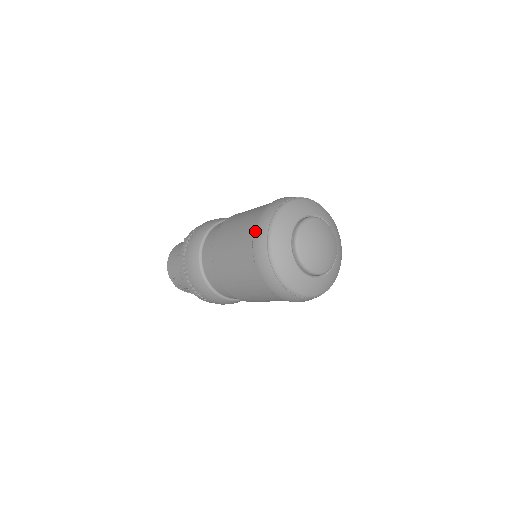
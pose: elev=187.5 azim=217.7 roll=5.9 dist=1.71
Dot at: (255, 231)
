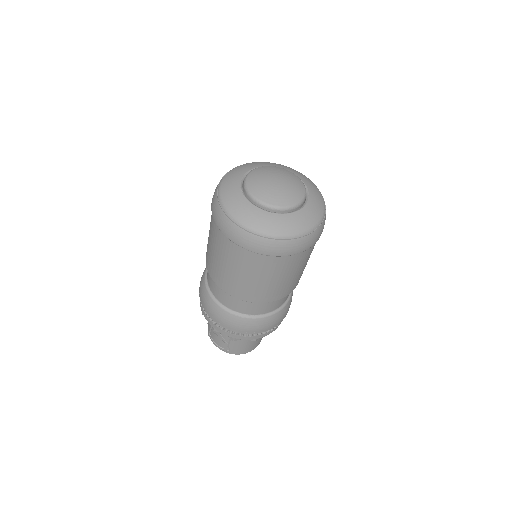
Dot at: occluded
